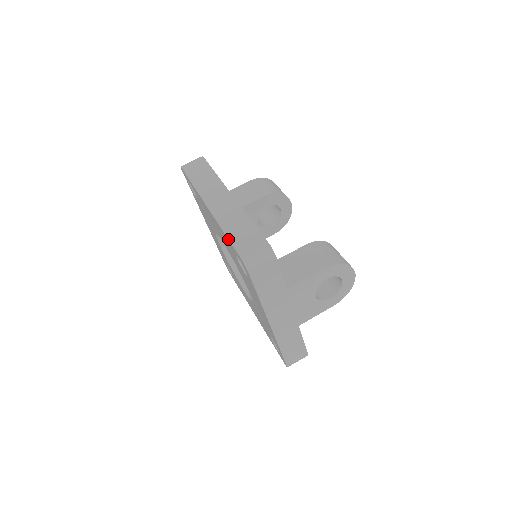
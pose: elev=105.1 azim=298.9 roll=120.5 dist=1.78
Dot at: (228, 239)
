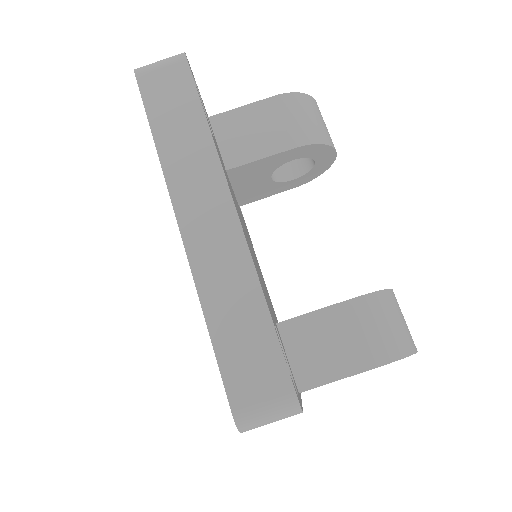
Dot at: occluded
